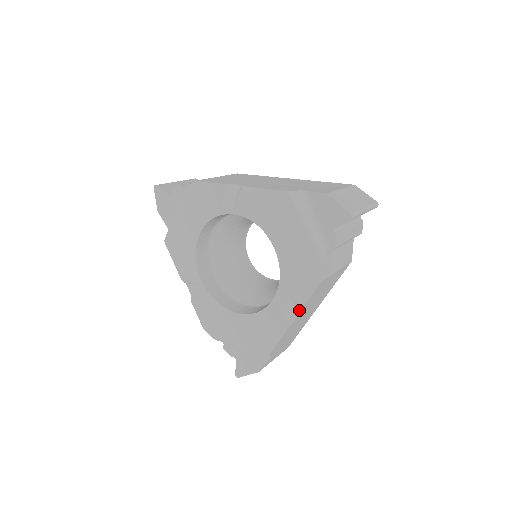
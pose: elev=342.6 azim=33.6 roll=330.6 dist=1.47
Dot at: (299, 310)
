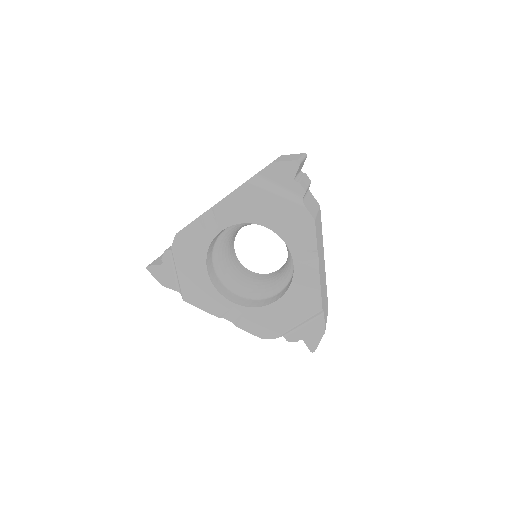
Dot at: (316, 255)
